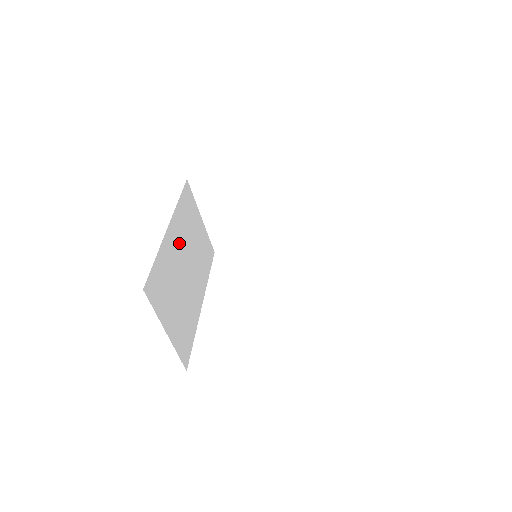
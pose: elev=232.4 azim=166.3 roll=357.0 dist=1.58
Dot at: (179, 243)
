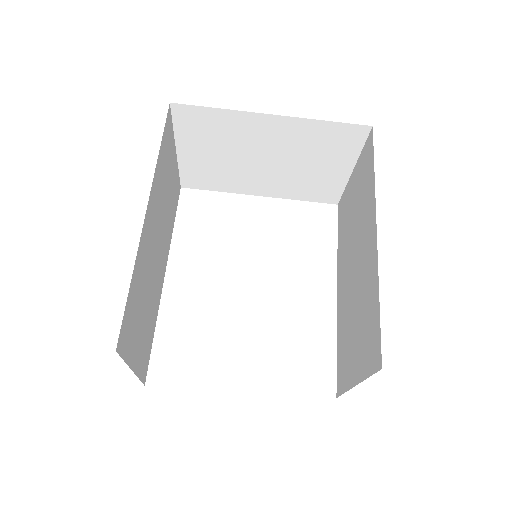
Dot at: (153, 222)
